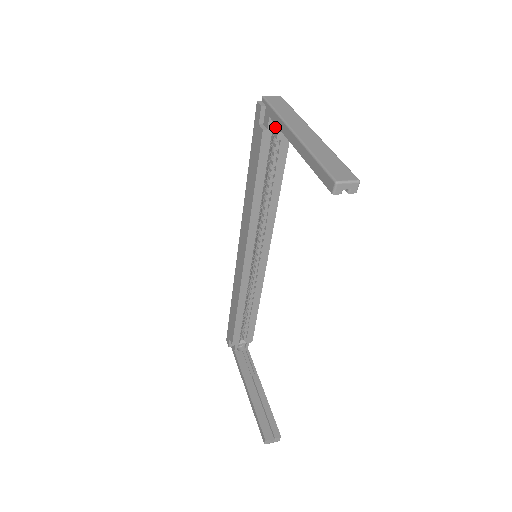
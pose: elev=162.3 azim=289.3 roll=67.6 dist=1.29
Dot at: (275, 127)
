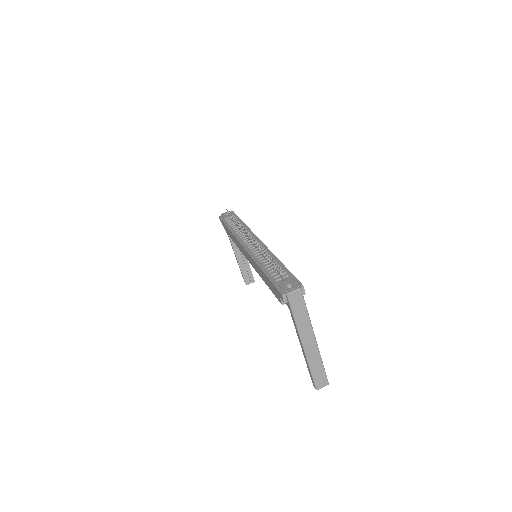
Dot at: occluded
